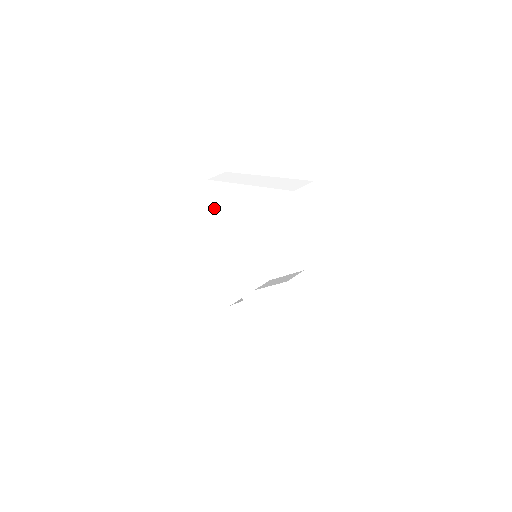
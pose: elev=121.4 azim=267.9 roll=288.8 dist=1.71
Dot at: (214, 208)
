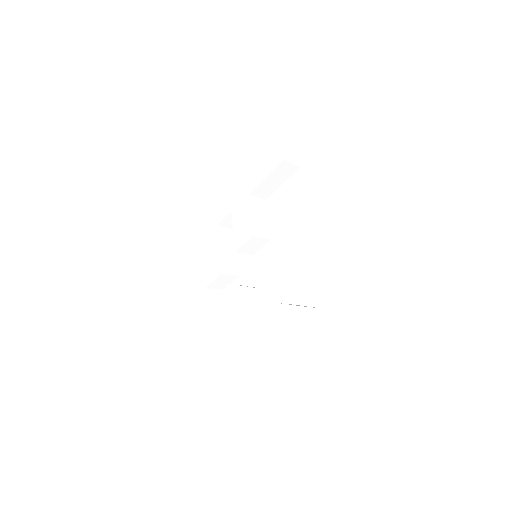
Dot at: (206, 231)
